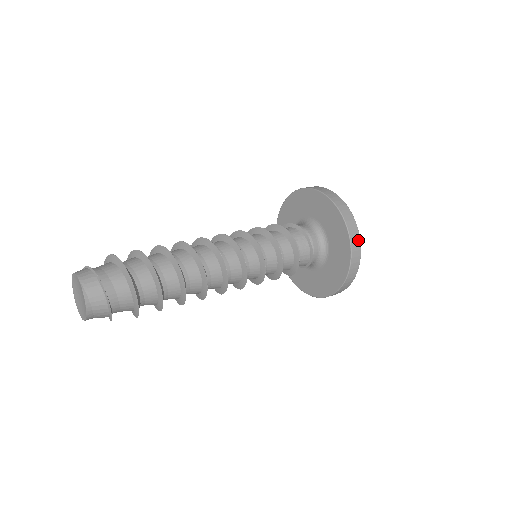
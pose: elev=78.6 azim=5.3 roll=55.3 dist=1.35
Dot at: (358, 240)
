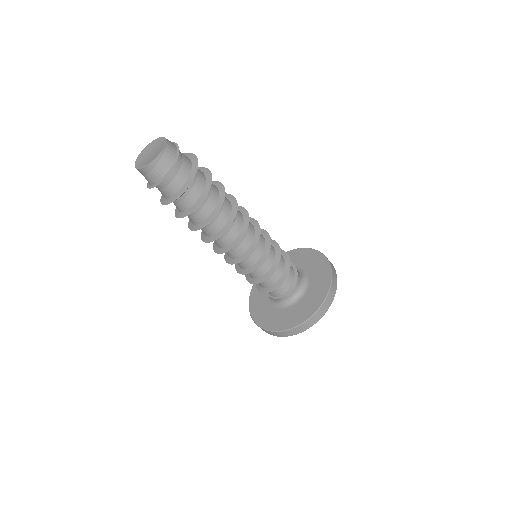
Dot at: (331, 301)
